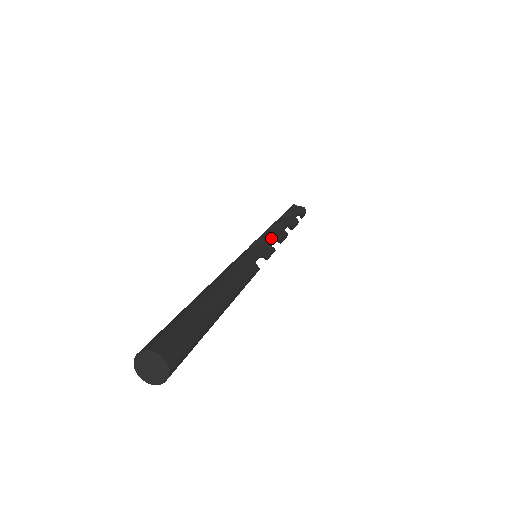
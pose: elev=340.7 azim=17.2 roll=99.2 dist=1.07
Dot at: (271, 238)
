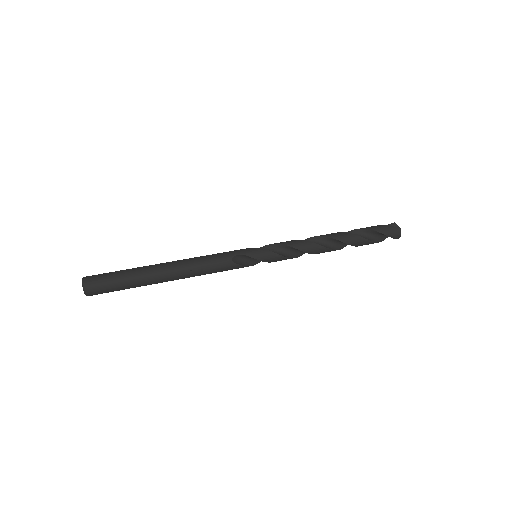
Dot at: (286, 246)
